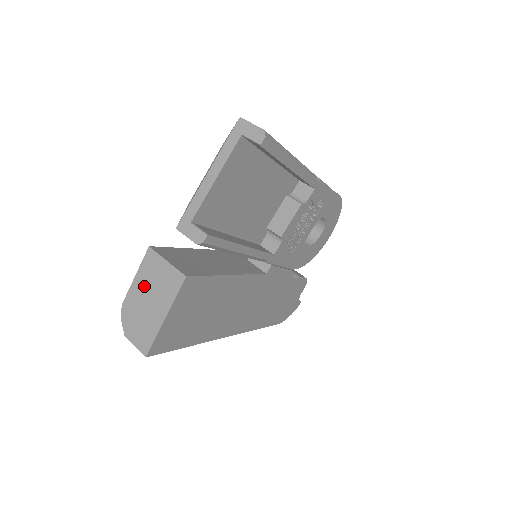
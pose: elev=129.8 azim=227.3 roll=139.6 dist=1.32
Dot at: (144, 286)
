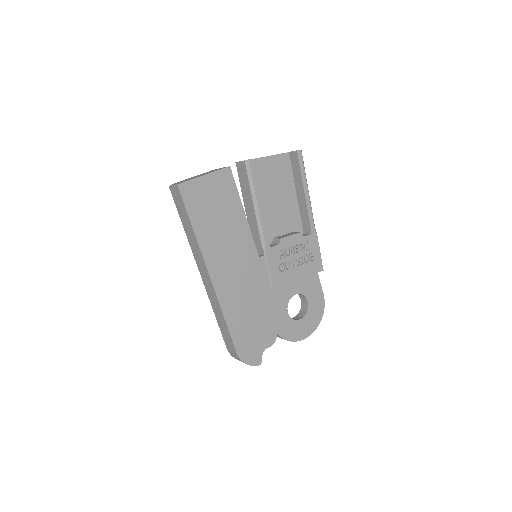
Dot at: occluded
